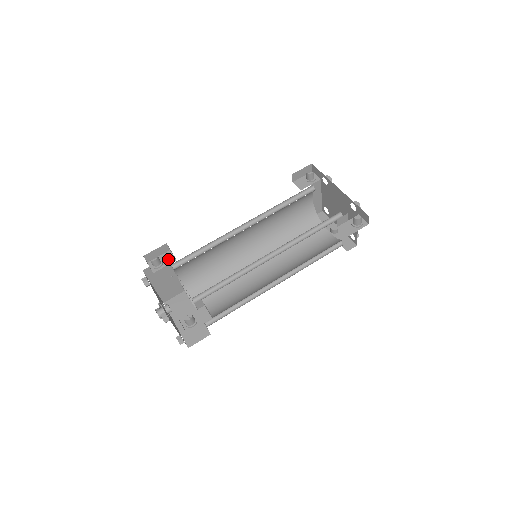
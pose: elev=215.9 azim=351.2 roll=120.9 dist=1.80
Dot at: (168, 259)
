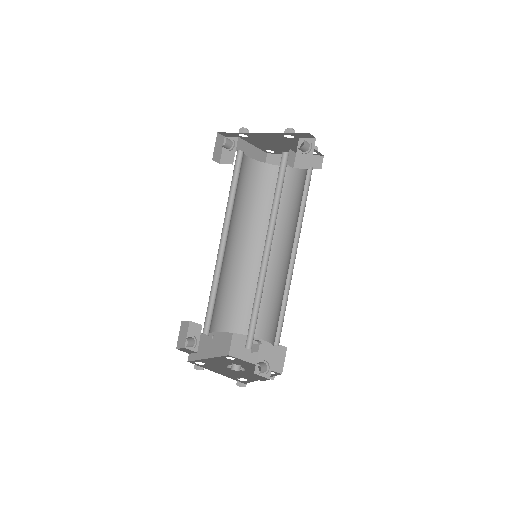
Dot at: (196, 330)
